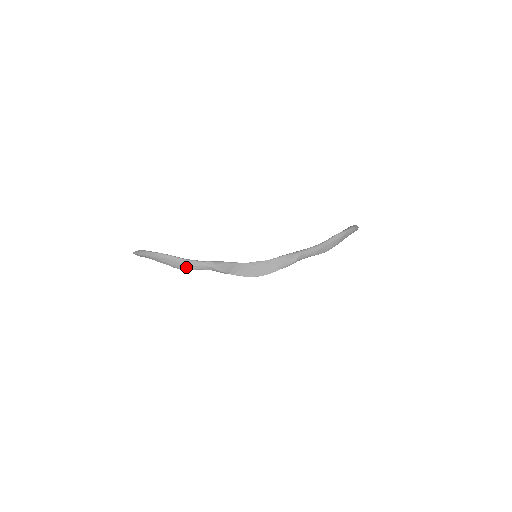
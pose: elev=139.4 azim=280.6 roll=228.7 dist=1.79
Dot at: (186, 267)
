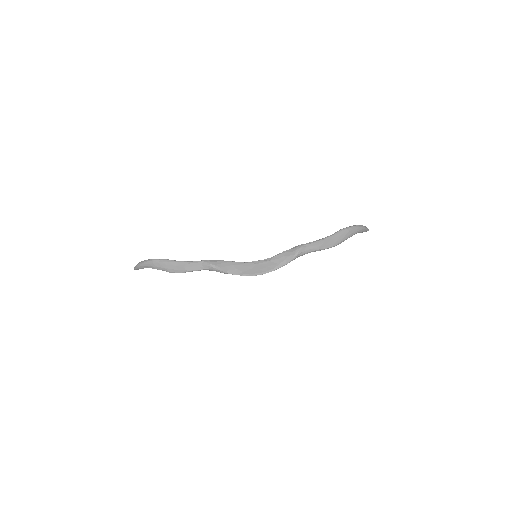
Dot at: (182, 269)
